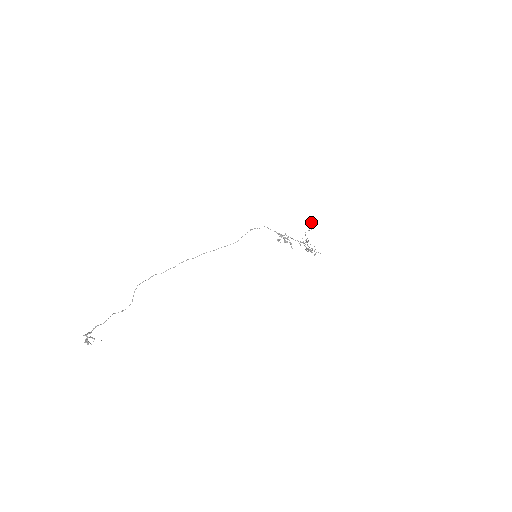
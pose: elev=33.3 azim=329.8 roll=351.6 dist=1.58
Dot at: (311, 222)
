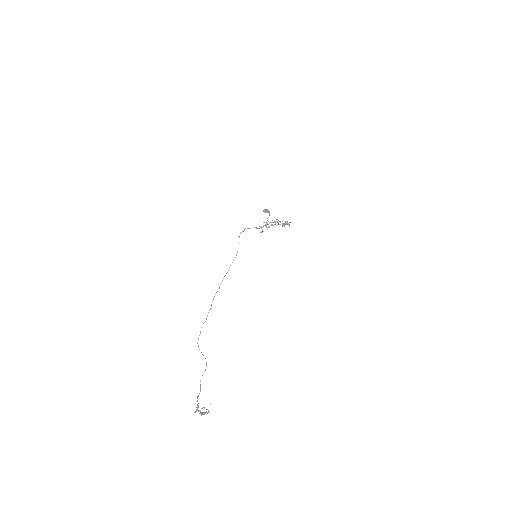
Dot at: (265, 210)
